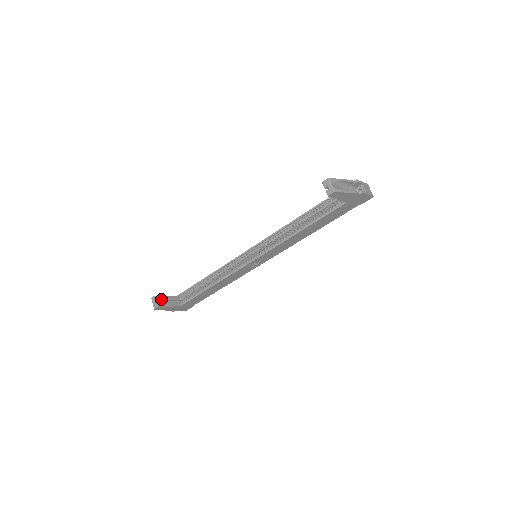
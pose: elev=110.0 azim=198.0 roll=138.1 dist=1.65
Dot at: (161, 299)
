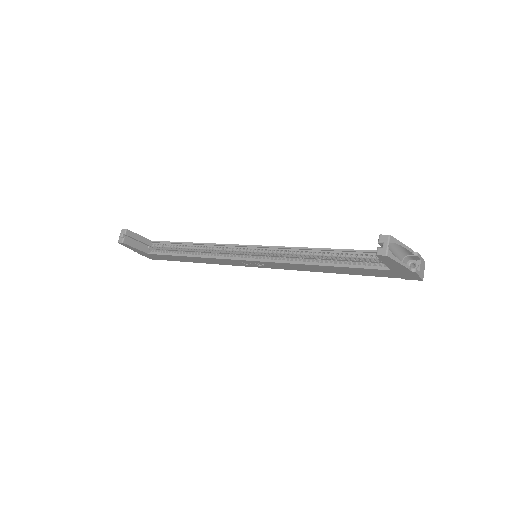
Dot at: (132, 236)
